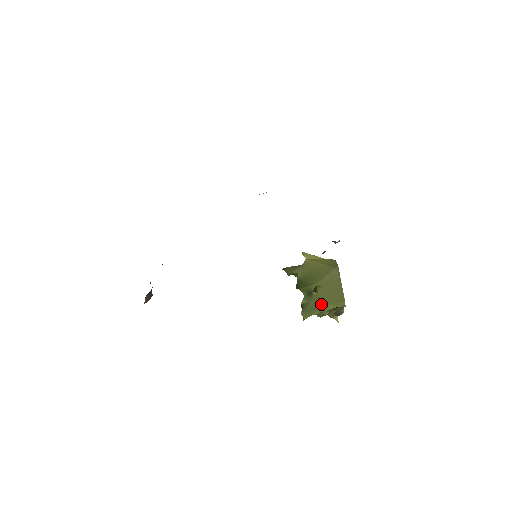
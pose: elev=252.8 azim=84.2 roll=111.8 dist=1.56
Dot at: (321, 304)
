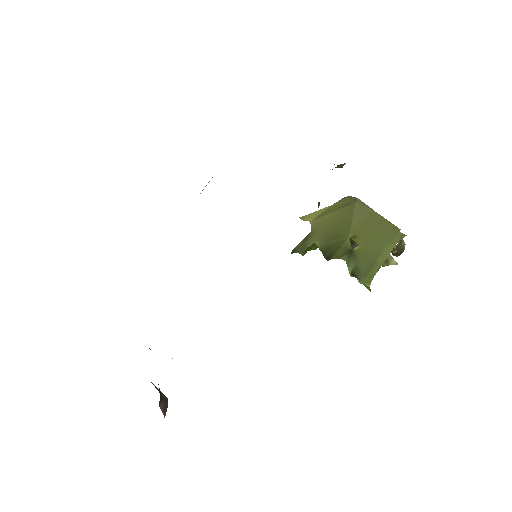
Dot at: (375, 254)
